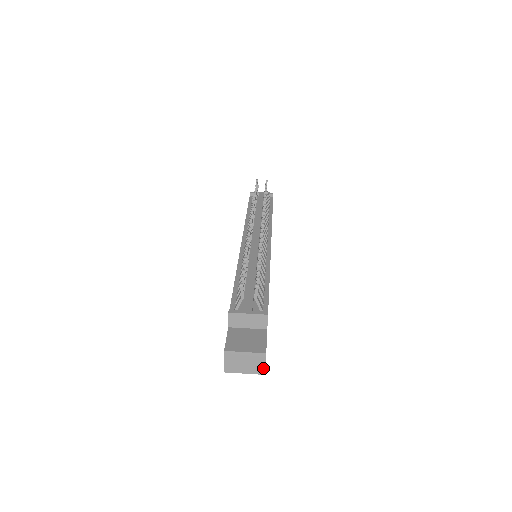
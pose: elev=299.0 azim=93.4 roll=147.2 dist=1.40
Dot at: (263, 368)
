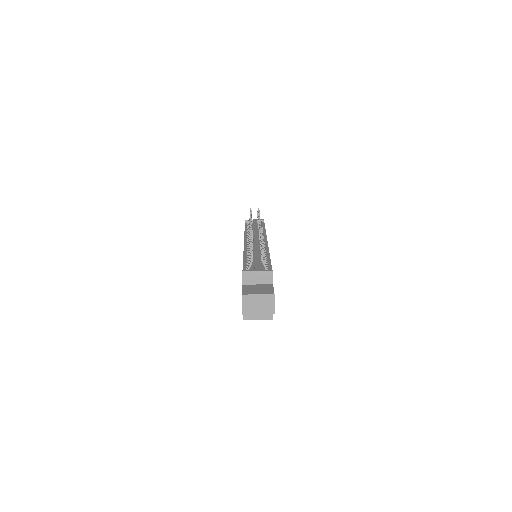
Dot at: (273, 308)
